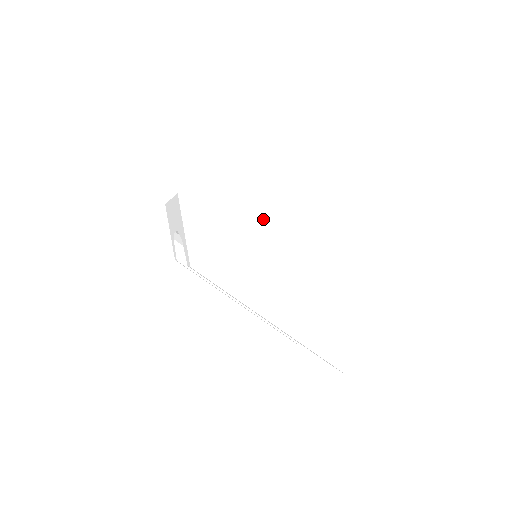
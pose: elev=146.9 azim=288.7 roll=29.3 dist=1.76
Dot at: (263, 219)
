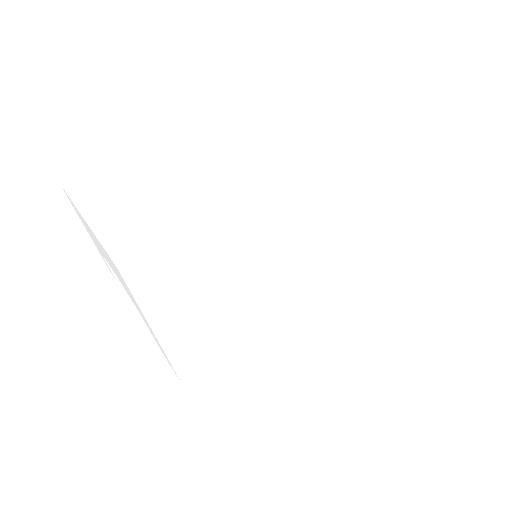
Dot at: (294, 247)
